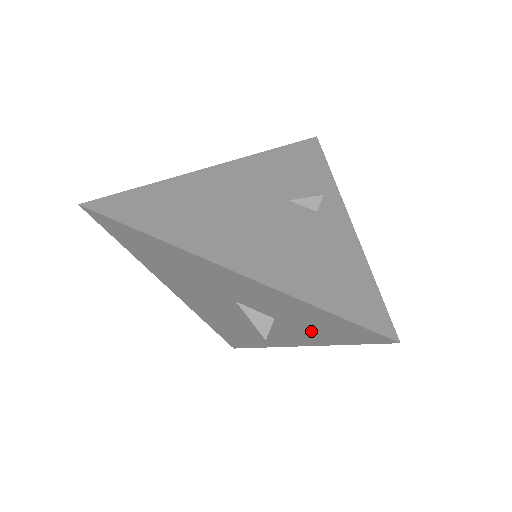
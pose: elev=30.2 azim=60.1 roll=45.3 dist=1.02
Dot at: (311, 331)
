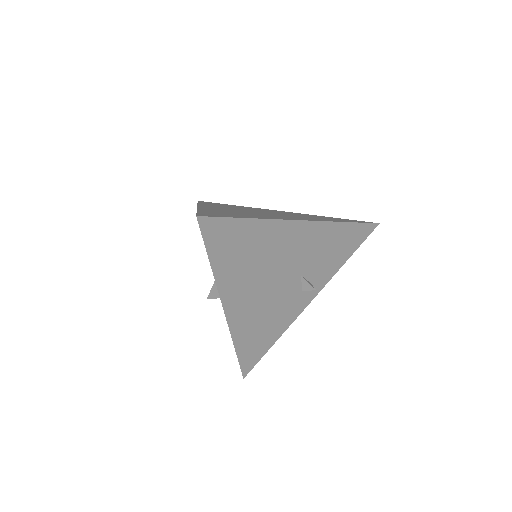
Dot at: occluded
